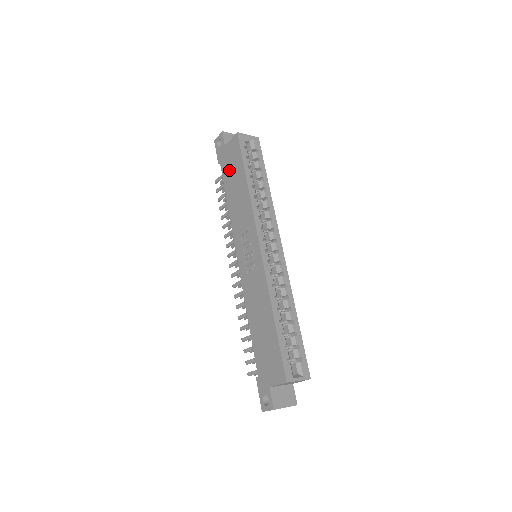
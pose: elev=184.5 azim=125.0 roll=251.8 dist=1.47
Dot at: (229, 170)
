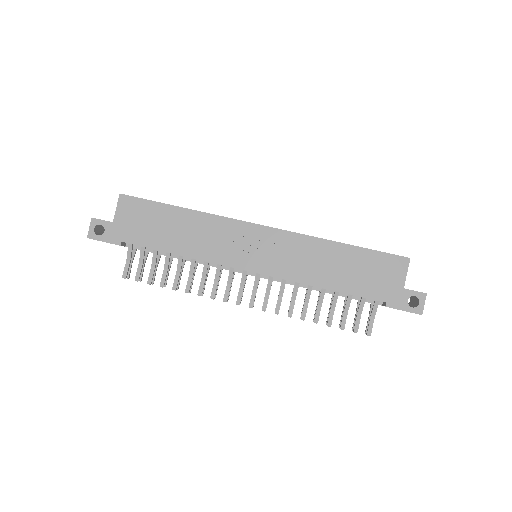
Dot at: (146, 230)
